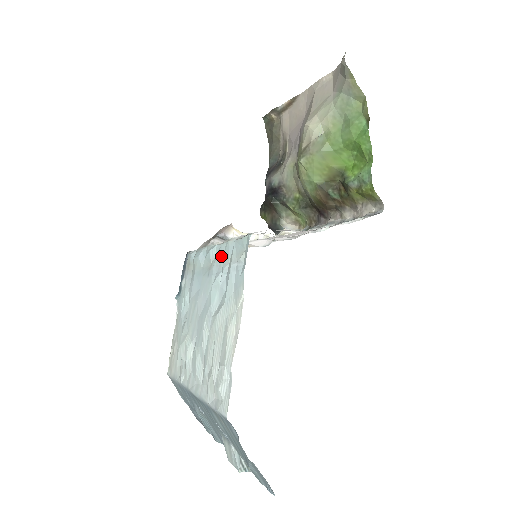
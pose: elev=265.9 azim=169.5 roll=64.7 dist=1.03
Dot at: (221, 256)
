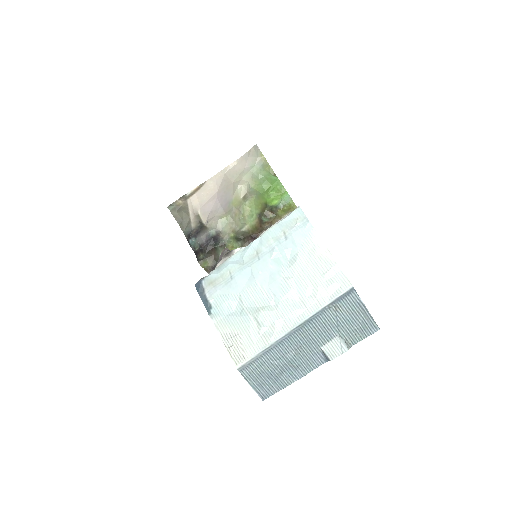
Dot at: (268, 240)
